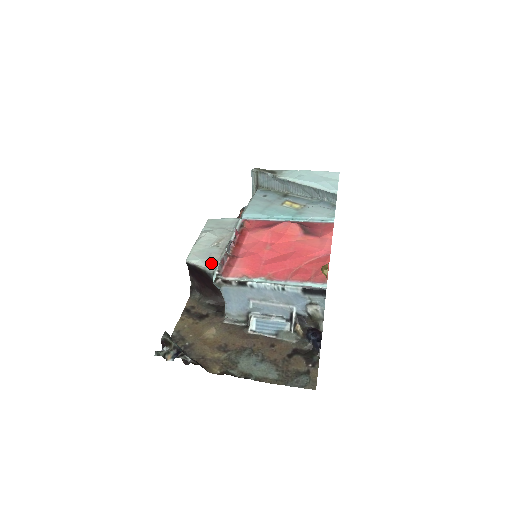
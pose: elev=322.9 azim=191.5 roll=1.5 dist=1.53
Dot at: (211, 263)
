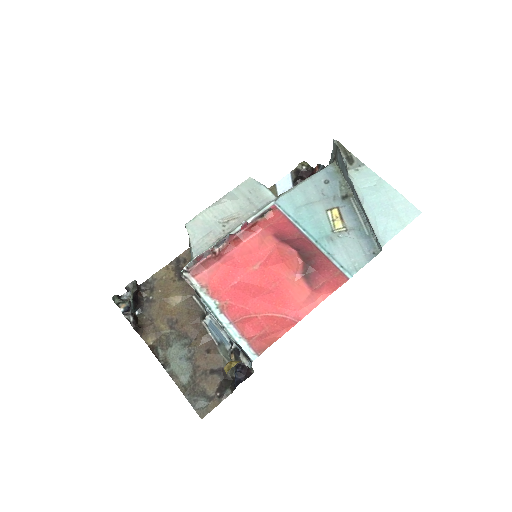
Dot at: (200, 245)
